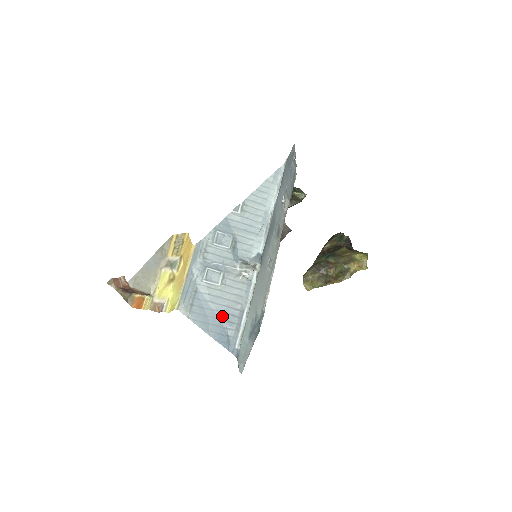
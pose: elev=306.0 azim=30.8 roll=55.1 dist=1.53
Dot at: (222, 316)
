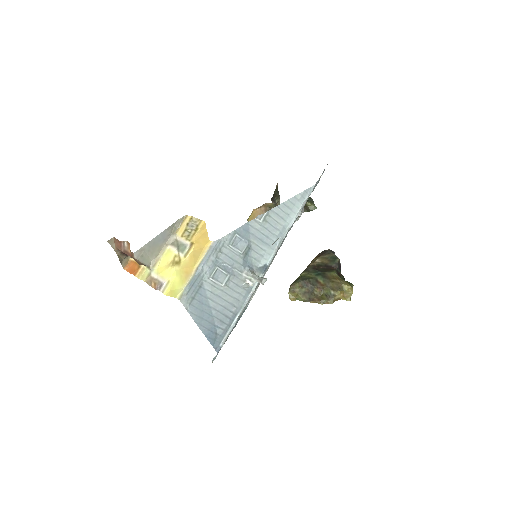
Dot at: (217, 315)
